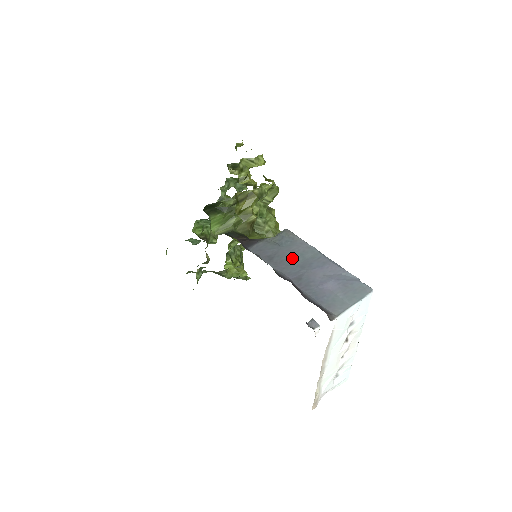
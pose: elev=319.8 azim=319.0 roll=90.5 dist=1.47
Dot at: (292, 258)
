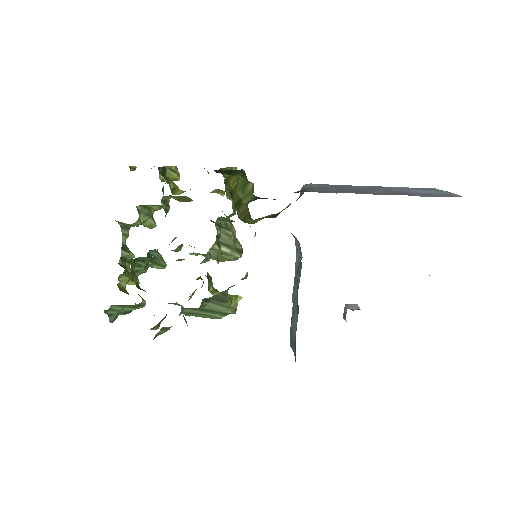
Dot at: (355, 189)
